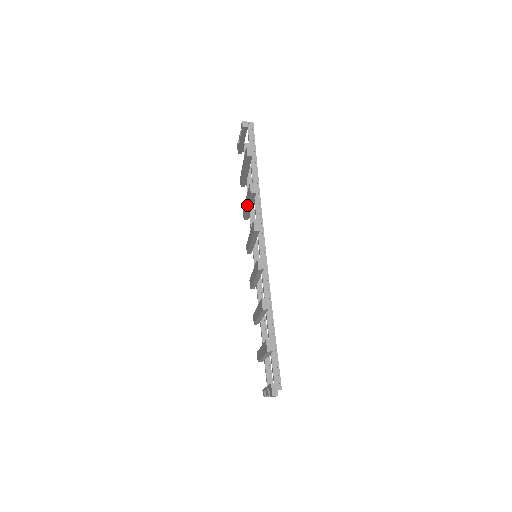
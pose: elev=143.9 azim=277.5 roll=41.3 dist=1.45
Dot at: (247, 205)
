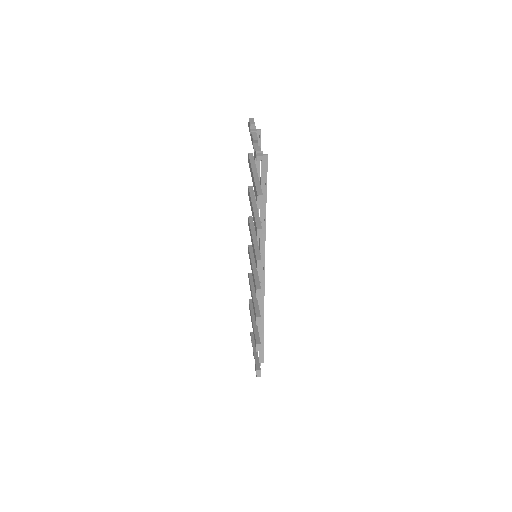
Dot at: (253, 218)
